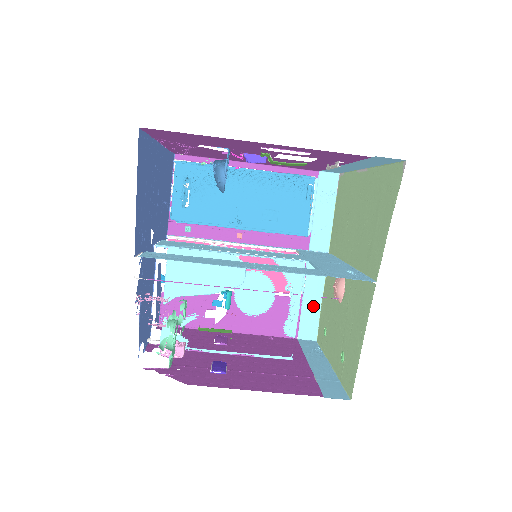
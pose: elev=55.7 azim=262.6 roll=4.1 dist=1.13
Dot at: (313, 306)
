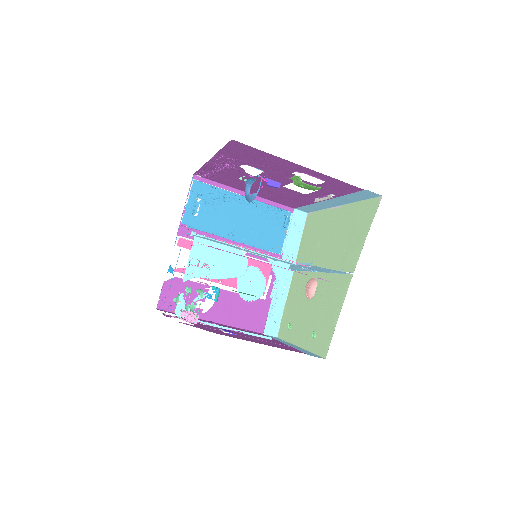
Dot at: occluded
